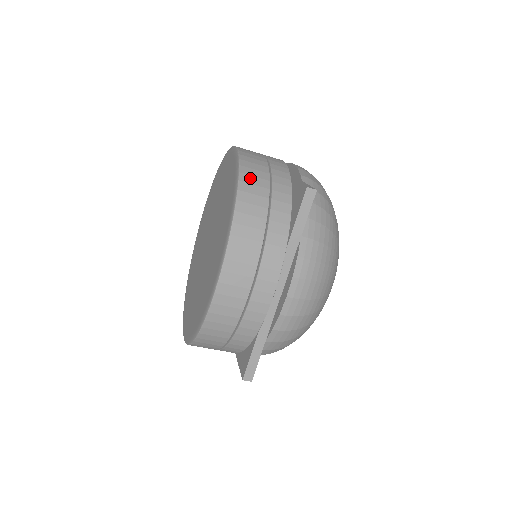
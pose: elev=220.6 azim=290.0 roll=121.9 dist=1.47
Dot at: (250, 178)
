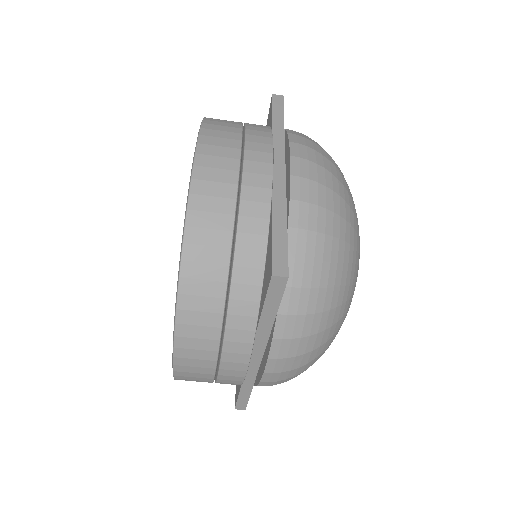
Dot at: occluded
